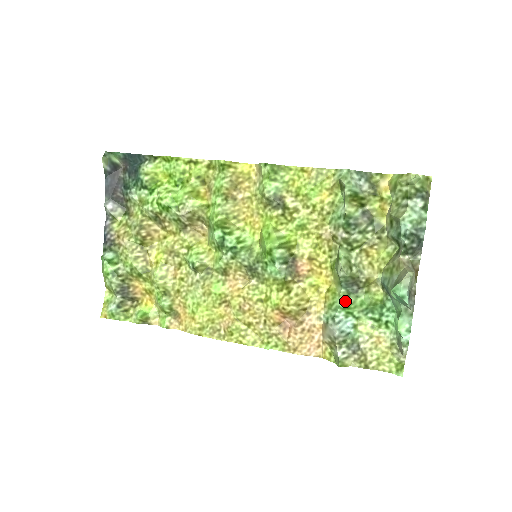
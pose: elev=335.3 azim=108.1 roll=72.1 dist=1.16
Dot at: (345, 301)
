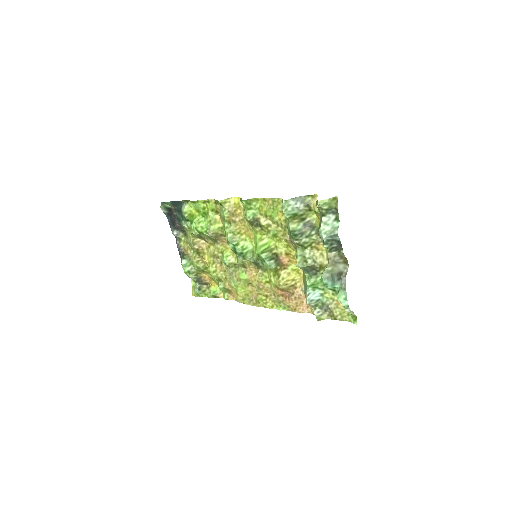
Dot at: (309, 281)
